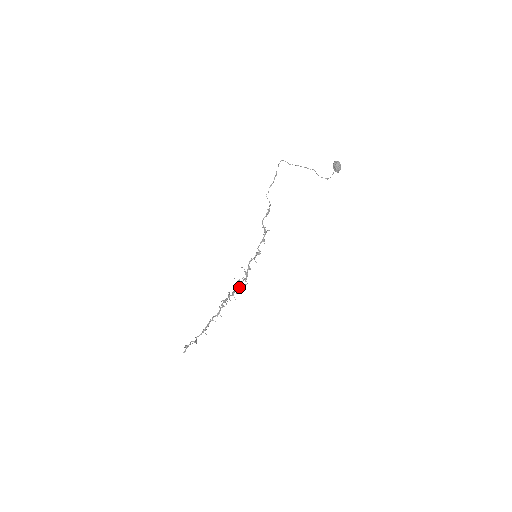
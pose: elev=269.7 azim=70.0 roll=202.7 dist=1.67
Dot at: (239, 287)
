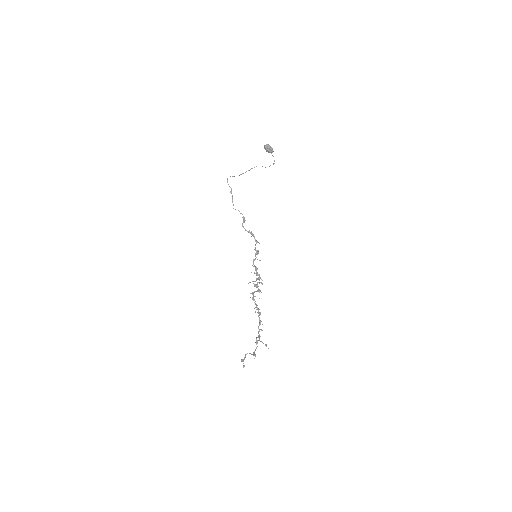
Dot at: (254, 286)
